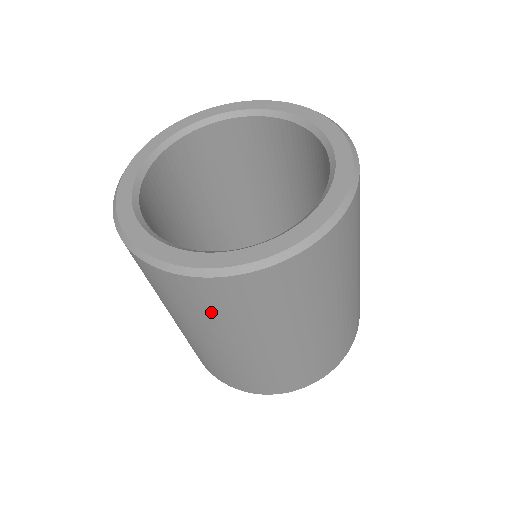
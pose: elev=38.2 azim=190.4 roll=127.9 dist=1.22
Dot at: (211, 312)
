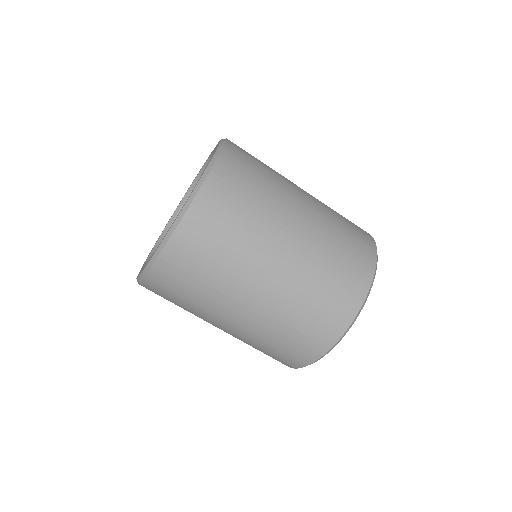
Dot at: (179, 301)
